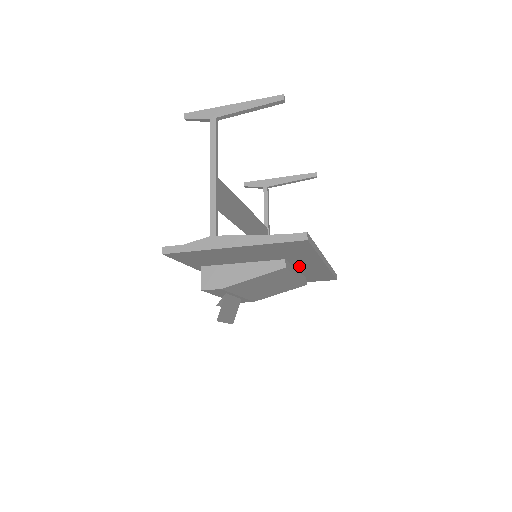
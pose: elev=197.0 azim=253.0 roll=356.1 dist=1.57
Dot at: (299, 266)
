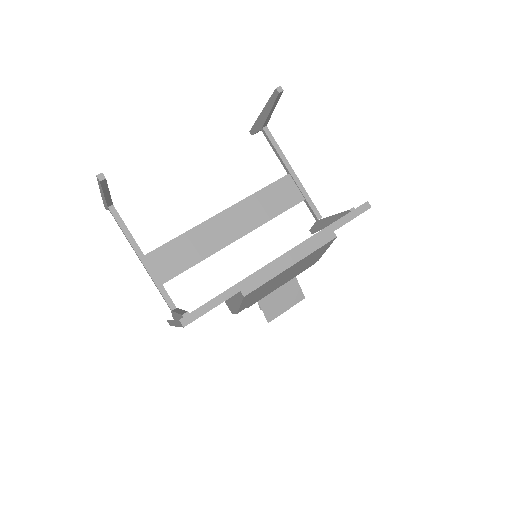
Dot at: occluded
